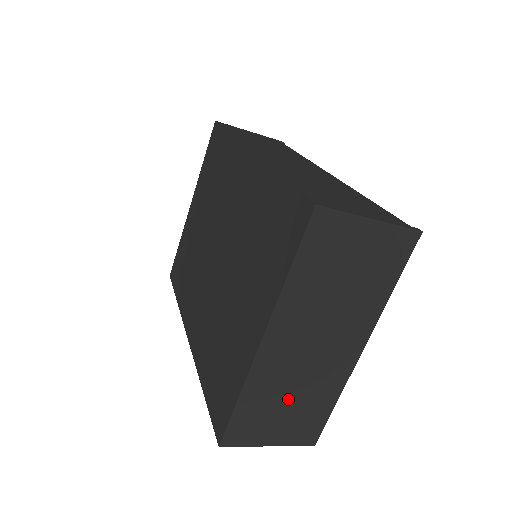
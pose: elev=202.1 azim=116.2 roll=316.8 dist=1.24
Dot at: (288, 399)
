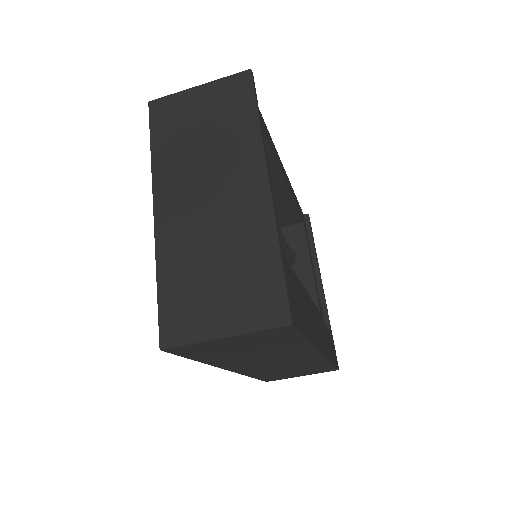
Dot at: (213, 265)
